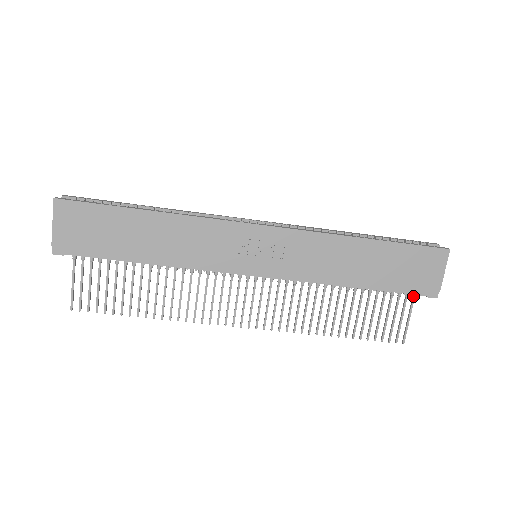
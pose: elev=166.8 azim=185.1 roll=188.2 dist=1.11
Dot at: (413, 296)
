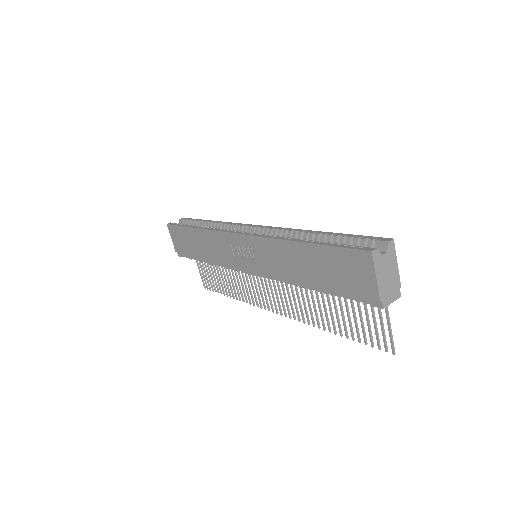
Dot at: occluded
